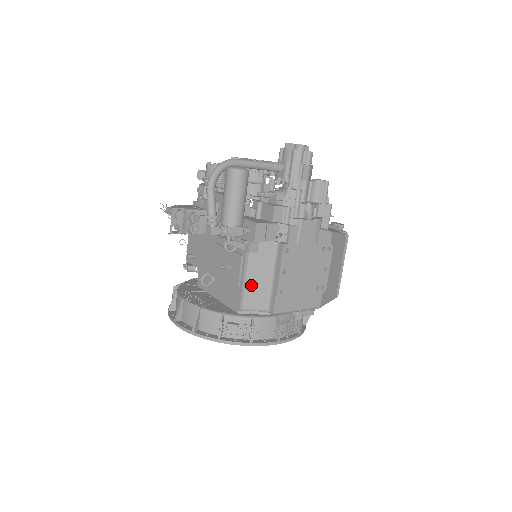
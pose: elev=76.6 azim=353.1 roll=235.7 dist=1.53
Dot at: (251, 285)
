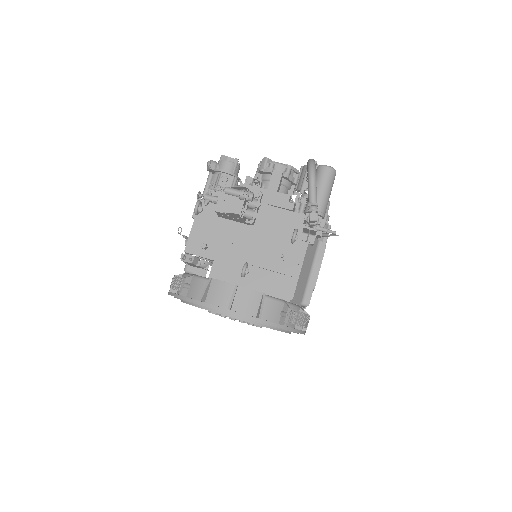
Dot at: (301, 276)
